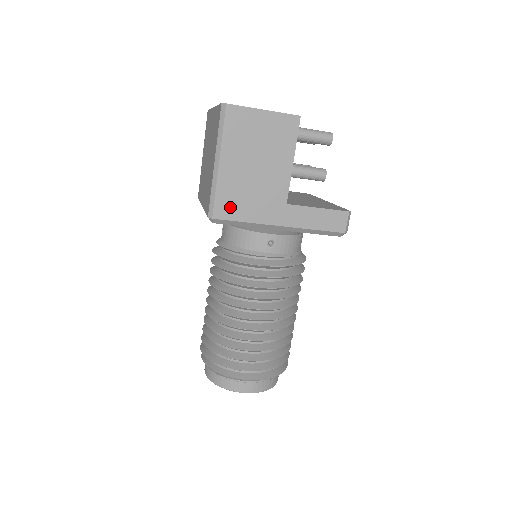
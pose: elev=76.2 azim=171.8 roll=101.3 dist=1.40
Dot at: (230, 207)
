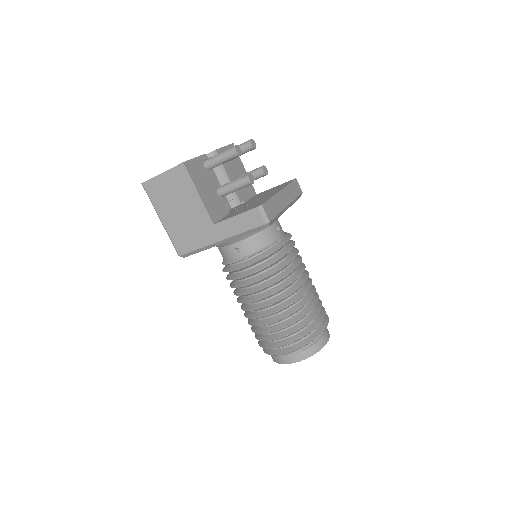
Dot at: (184, 244)
